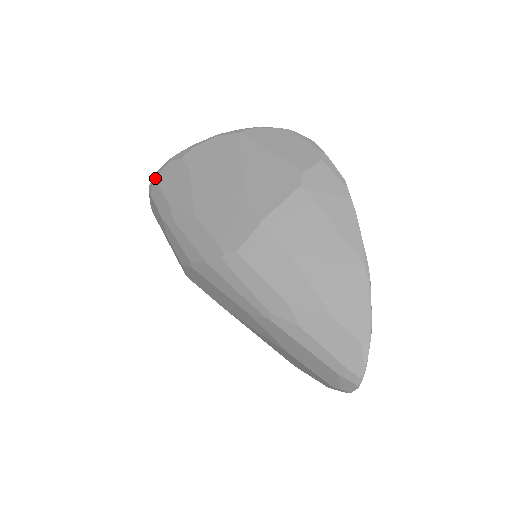
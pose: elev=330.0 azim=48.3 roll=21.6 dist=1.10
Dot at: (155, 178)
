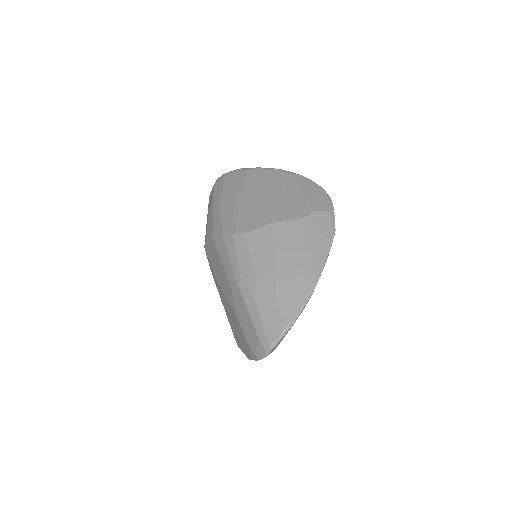
Dot at: (224, 175)
